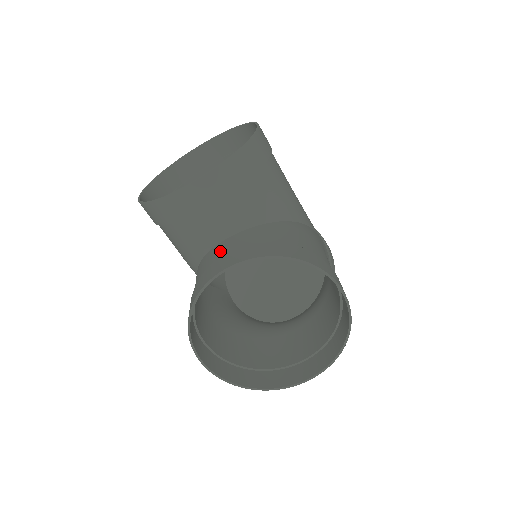
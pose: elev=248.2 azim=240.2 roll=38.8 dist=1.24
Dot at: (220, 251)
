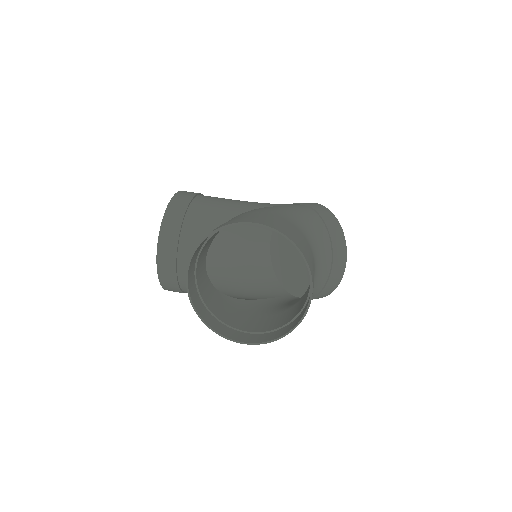
Dot at: (199, 272)
